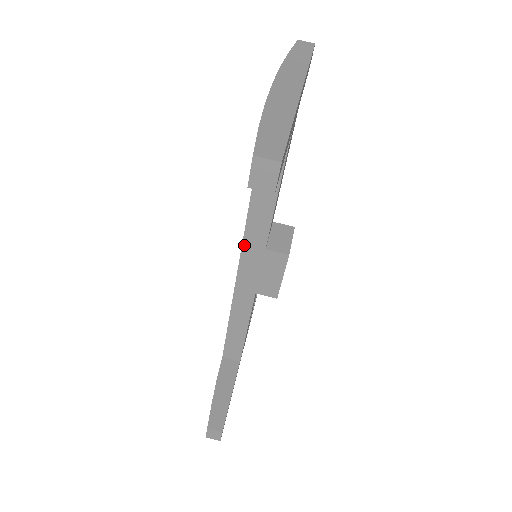
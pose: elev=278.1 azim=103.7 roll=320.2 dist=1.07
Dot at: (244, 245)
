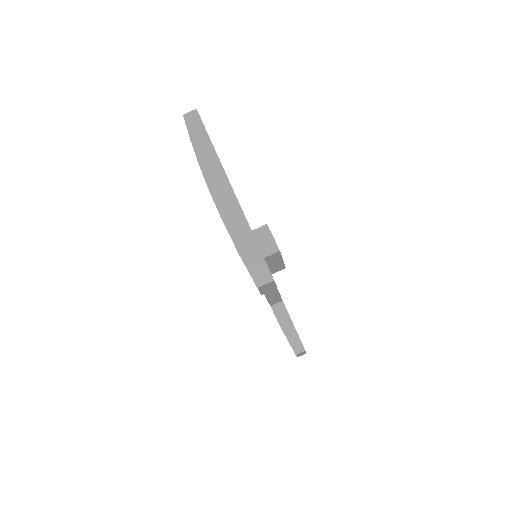
Dot at: occluded
